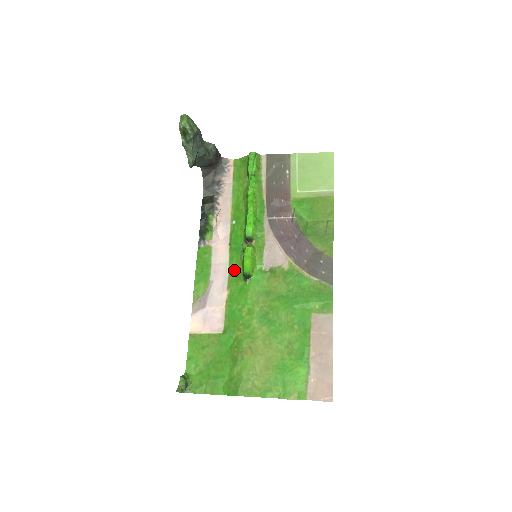
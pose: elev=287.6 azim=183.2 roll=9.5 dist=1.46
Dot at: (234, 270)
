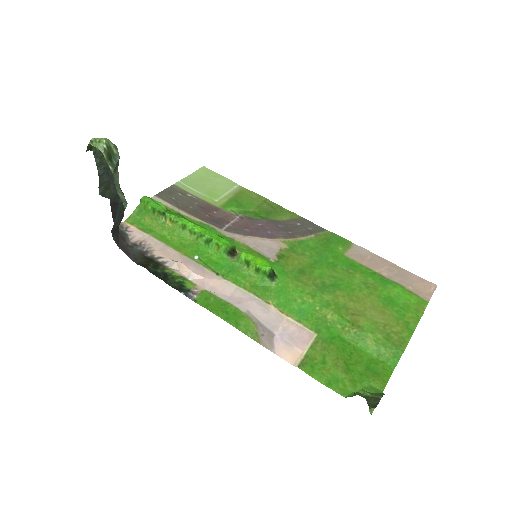
Dot at: (252, 285)
